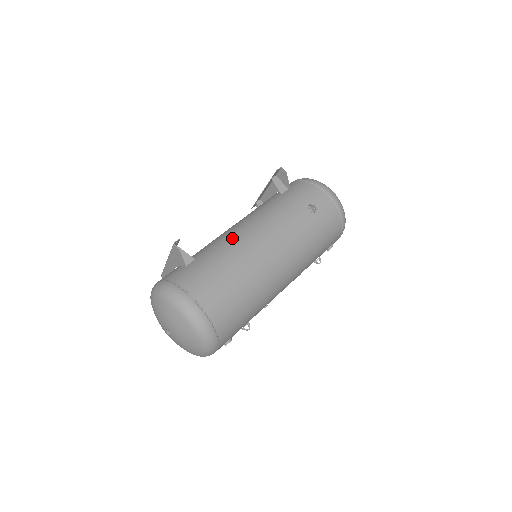
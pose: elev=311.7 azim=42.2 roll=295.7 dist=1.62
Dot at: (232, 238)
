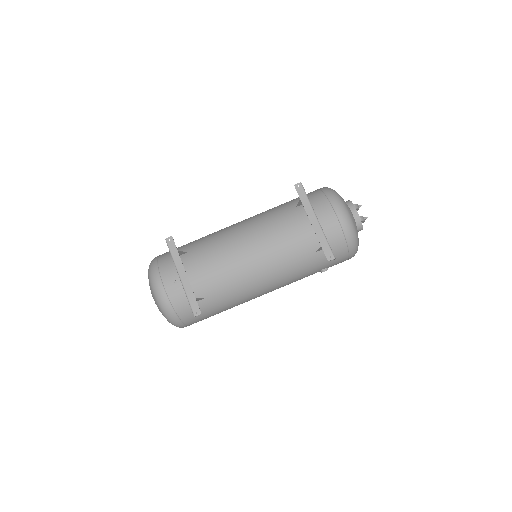
Dot at: (244, 289)
